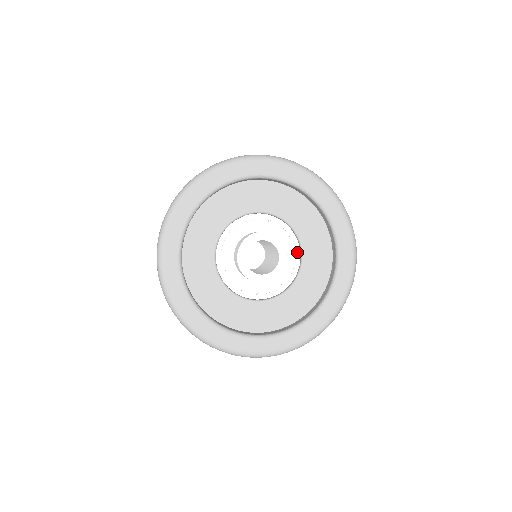
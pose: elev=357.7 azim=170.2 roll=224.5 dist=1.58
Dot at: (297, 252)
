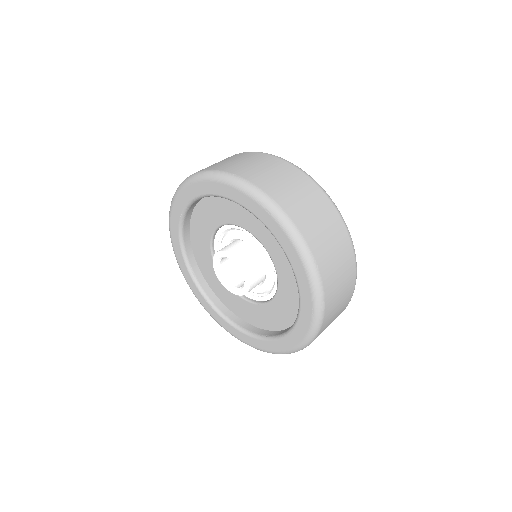
Dot at: occluded
